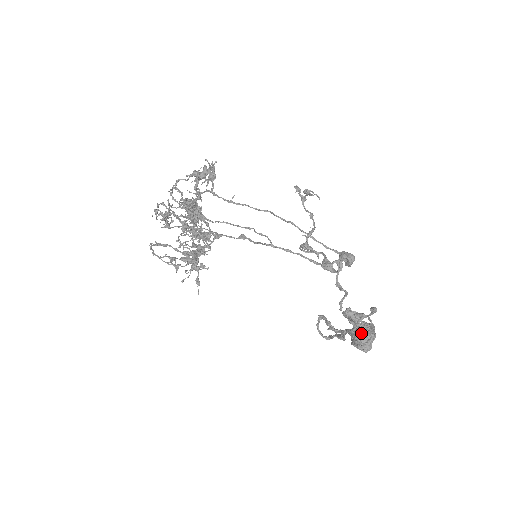
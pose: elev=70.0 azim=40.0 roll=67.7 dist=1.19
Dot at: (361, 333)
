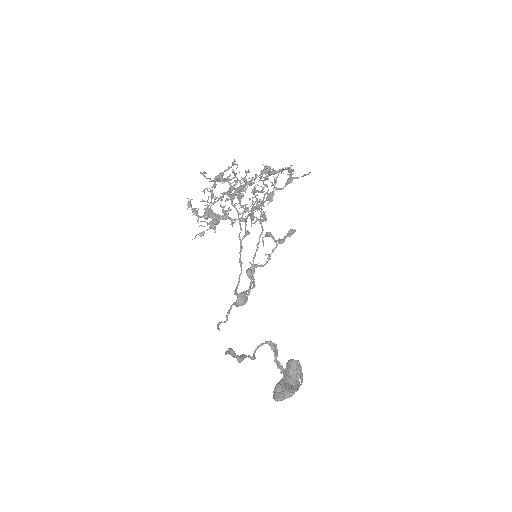
Dot at: occluded
